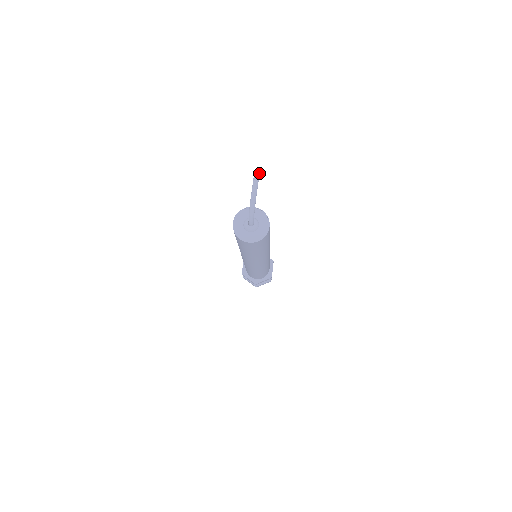
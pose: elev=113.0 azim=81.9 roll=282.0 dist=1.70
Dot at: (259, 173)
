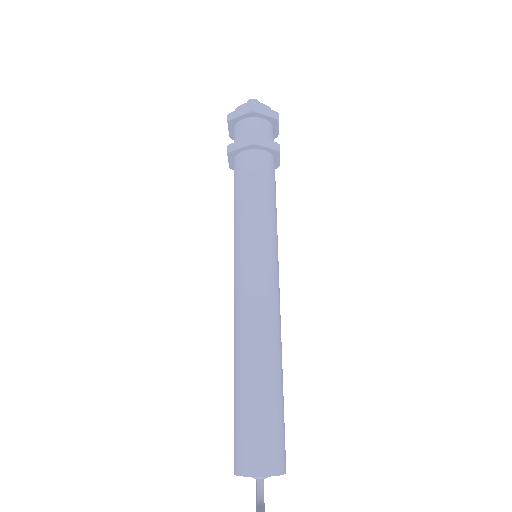
Dot at: out of frame
